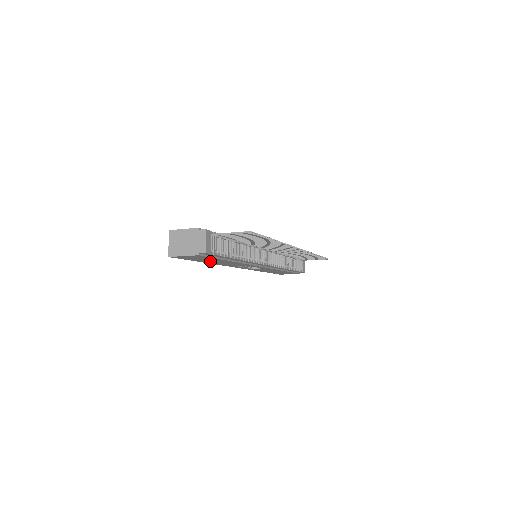
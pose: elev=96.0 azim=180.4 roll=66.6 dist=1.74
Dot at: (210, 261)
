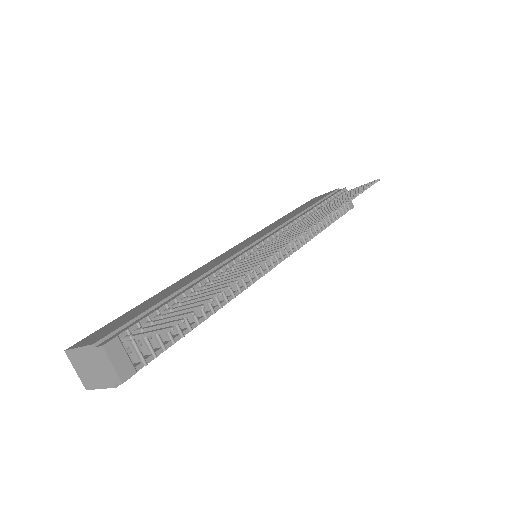
Dot at: occluded
